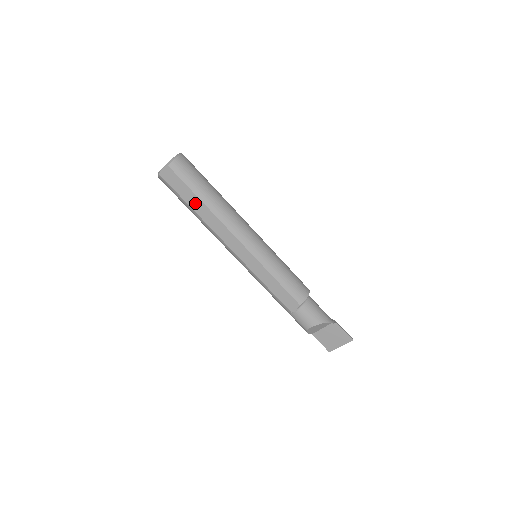
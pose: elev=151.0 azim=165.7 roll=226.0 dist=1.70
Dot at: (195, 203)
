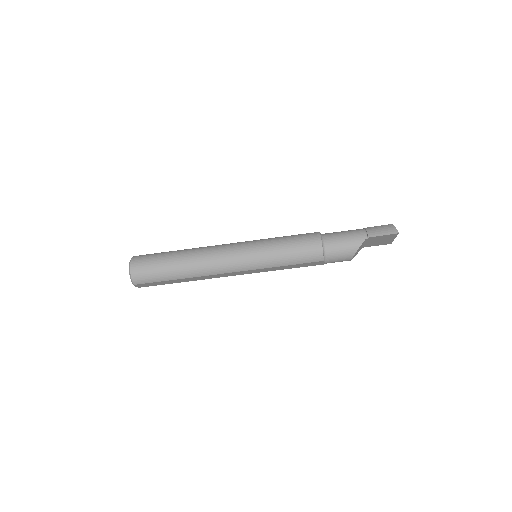
Dot at: (177, 281)
